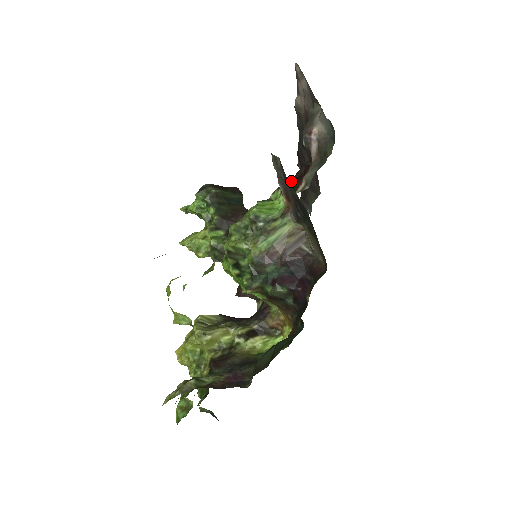
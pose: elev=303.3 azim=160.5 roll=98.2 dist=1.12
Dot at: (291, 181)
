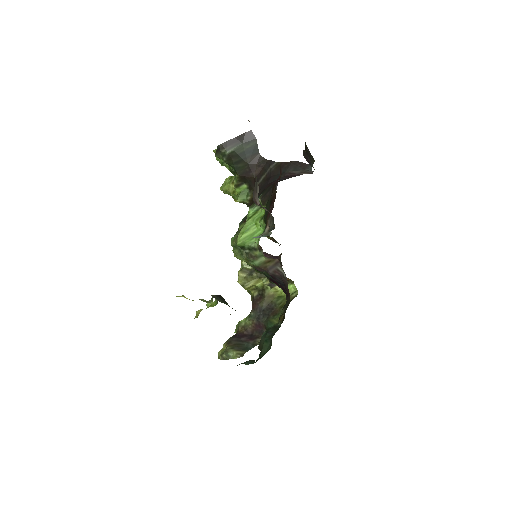
Dot at: (268, 198)
